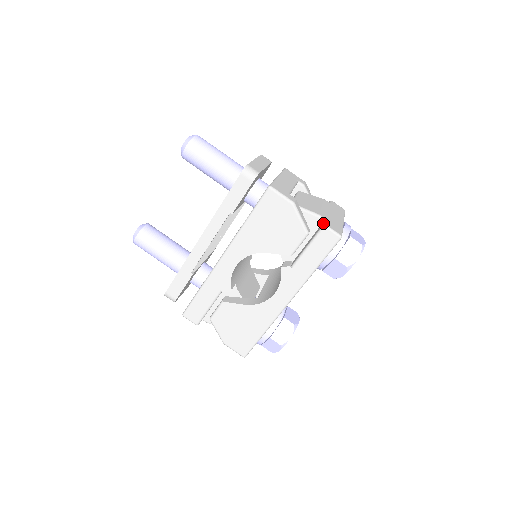
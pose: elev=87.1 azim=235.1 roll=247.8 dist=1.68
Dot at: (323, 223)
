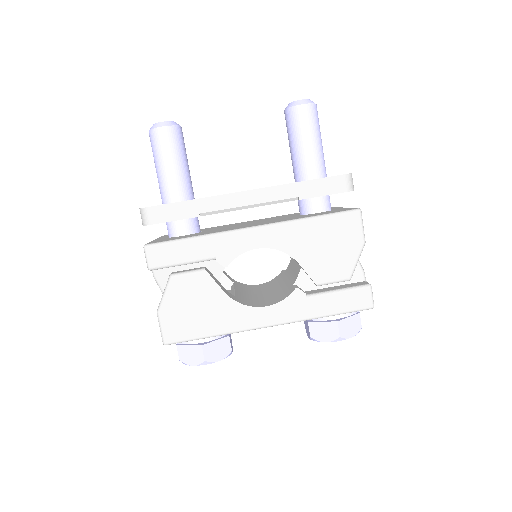
Dot at: (367, 282)
